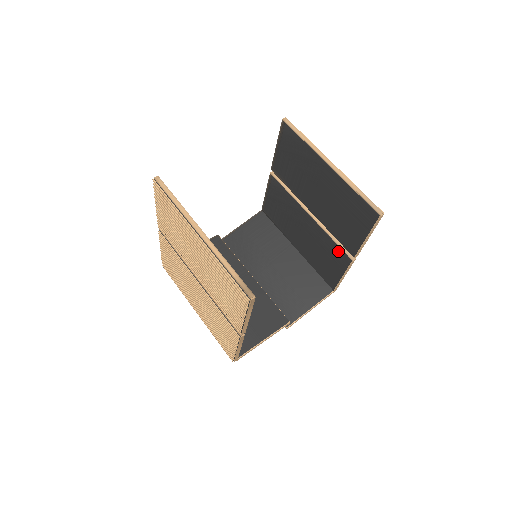
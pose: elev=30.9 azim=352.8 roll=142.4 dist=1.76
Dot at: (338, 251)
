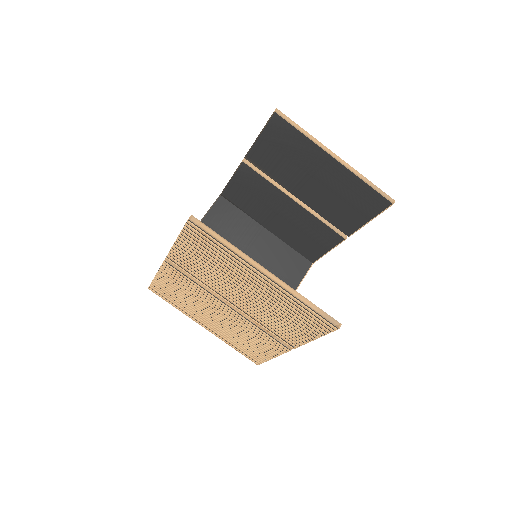
Dot at: (328, 232)
